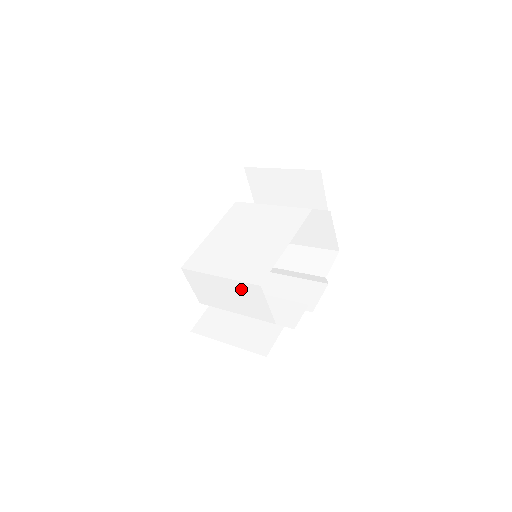
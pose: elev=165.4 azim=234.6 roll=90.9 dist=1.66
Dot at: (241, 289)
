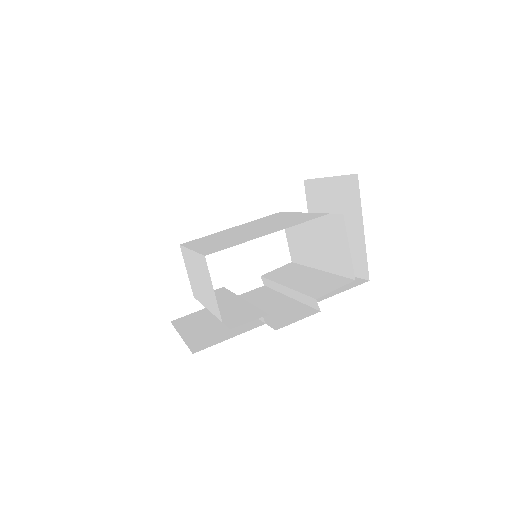
Dot at: (200, 266)
